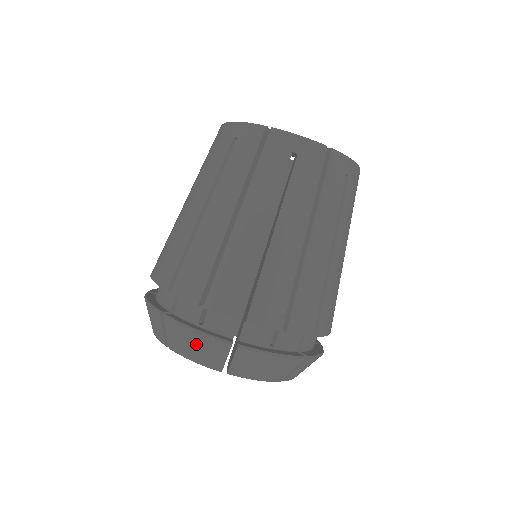
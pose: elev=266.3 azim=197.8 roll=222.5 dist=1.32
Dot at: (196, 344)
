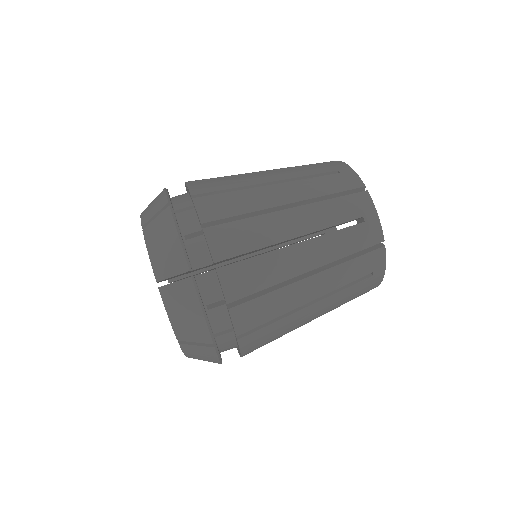
Dot at: (156, 200)
